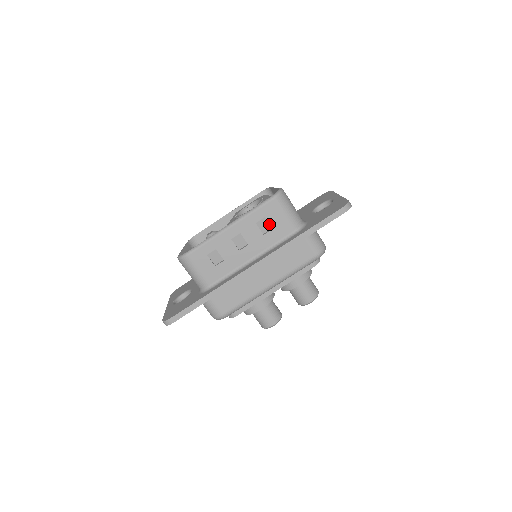
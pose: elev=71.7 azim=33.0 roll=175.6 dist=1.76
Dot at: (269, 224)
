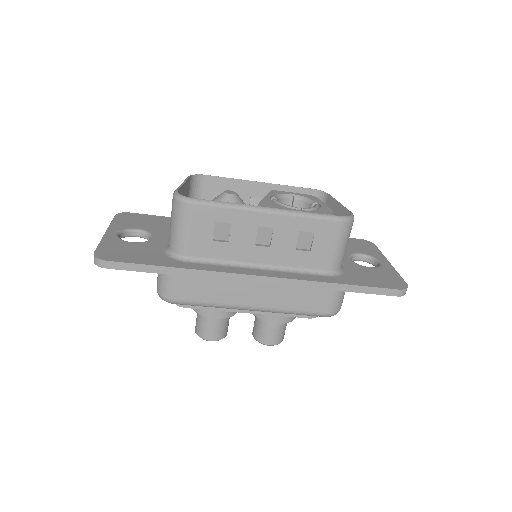
Dot at: (311, 243)
